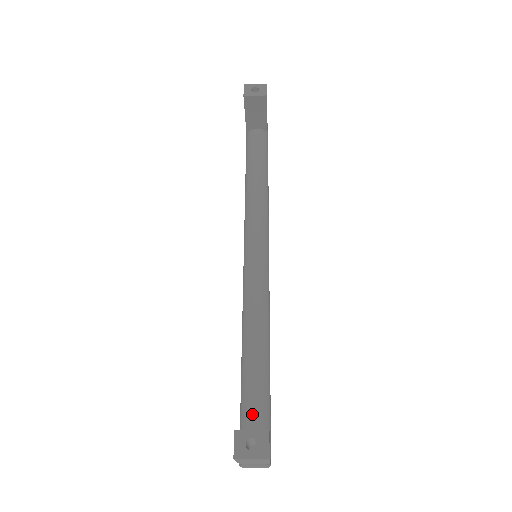
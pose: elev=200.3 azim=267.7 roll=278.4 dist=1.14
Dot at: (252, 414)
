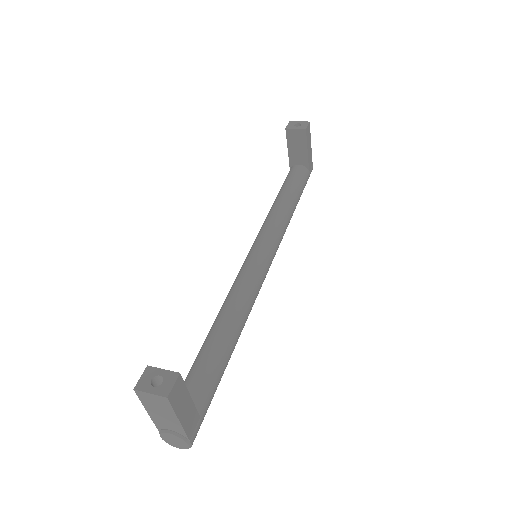
Dot at: (190, 384)
